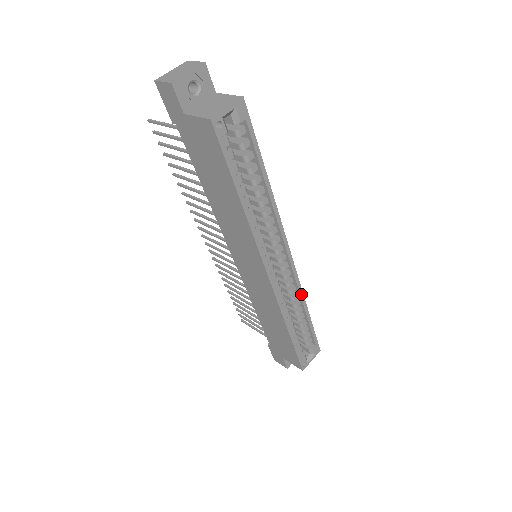
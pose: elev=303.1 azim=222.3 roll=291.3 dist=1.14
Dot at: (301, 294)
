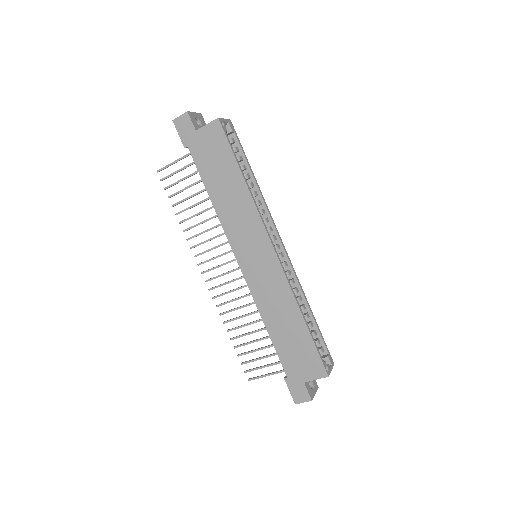
Dot at: (300, 287)
